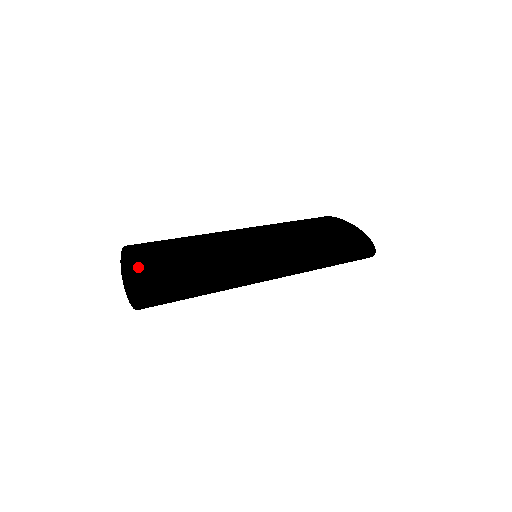
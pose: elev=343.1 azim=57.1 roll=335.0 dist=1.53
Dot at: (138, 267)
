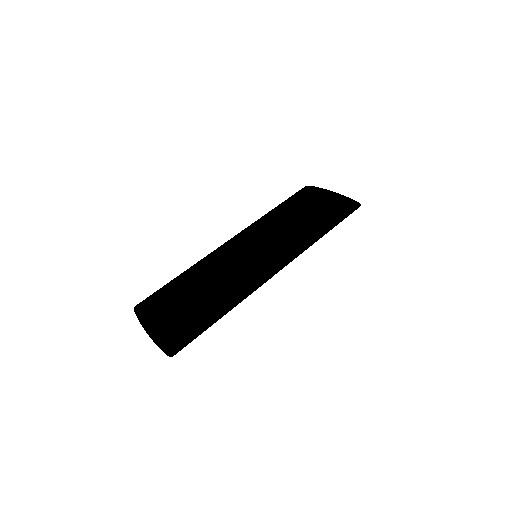
Dot at: (166, 339)
